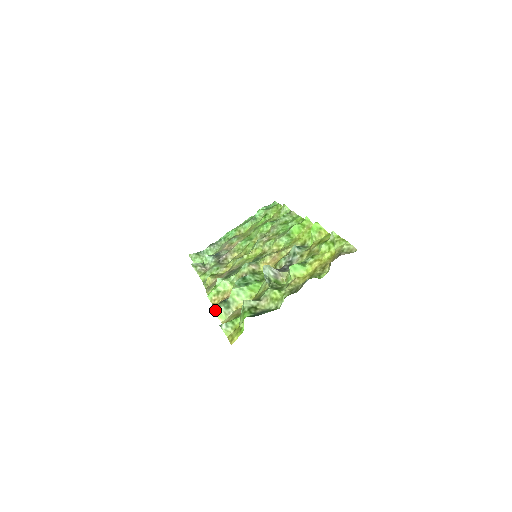
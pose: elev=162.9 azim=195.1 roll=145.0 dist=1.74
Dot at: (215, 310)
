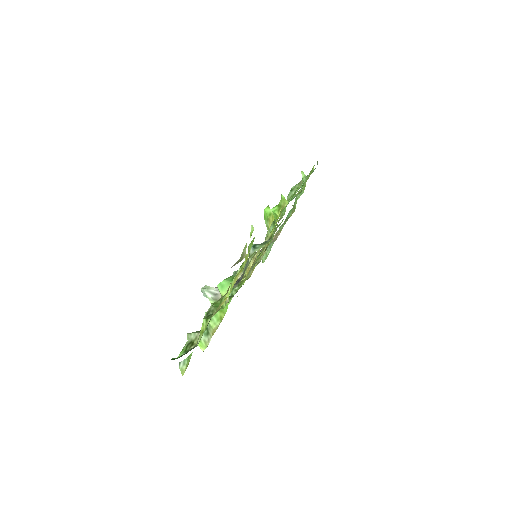
Dot at: occluded
